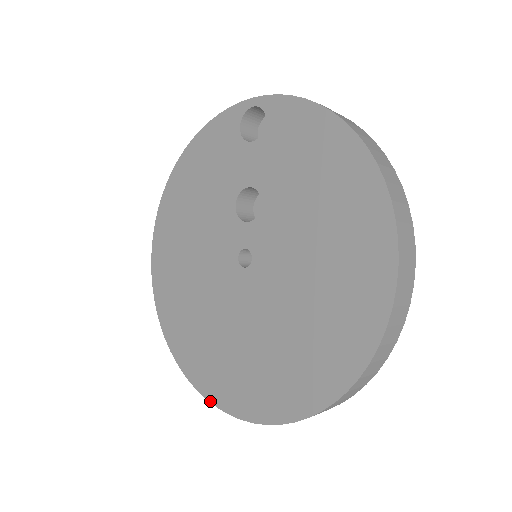
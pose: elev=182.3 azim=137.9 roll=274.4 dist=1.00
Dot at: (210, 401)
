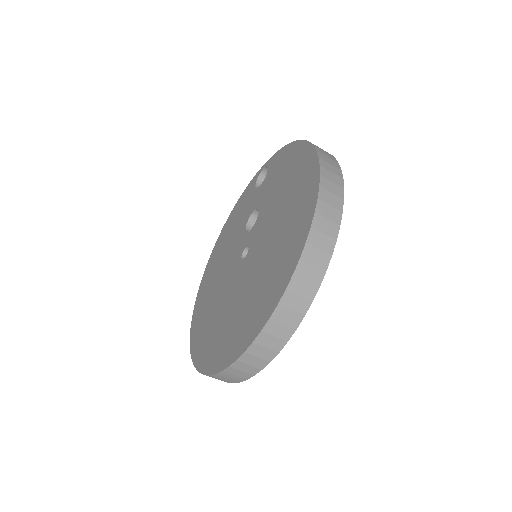
Dot at: (206, 374)
